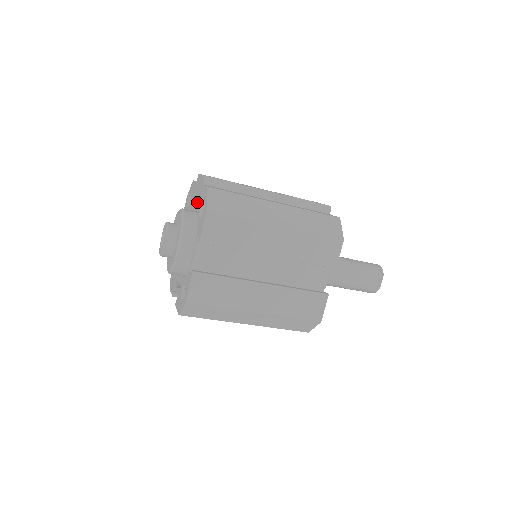
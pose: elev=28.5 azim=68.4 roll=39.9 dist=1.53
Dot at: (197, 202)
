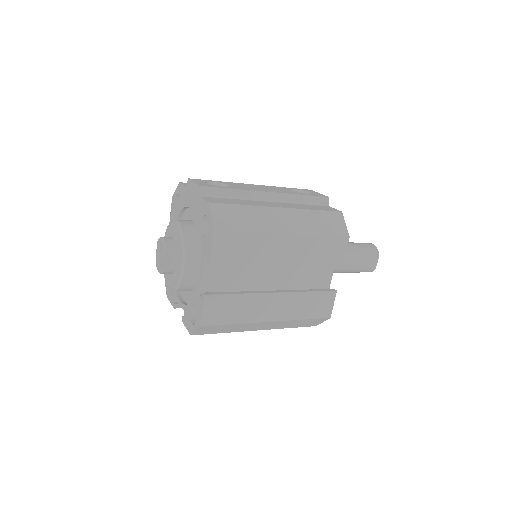
Dot at: (190, 209)
